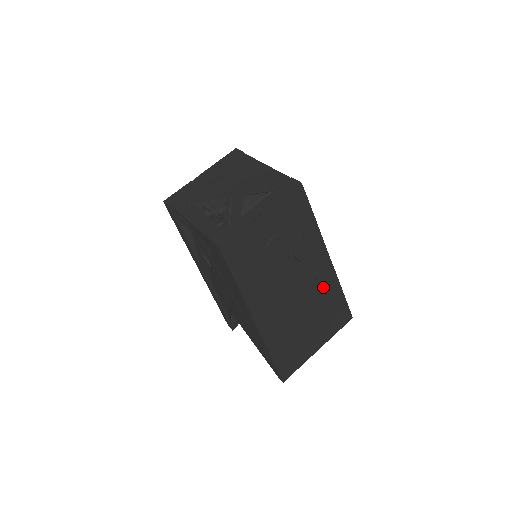
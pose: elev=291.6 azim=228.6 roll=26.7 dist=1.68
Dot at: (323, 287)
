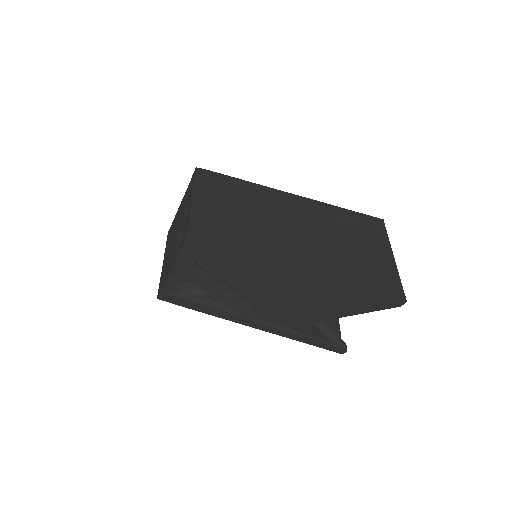
Dot at: (319, 214)
